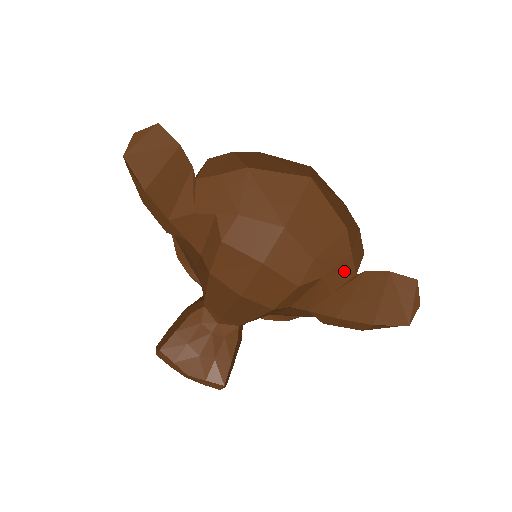
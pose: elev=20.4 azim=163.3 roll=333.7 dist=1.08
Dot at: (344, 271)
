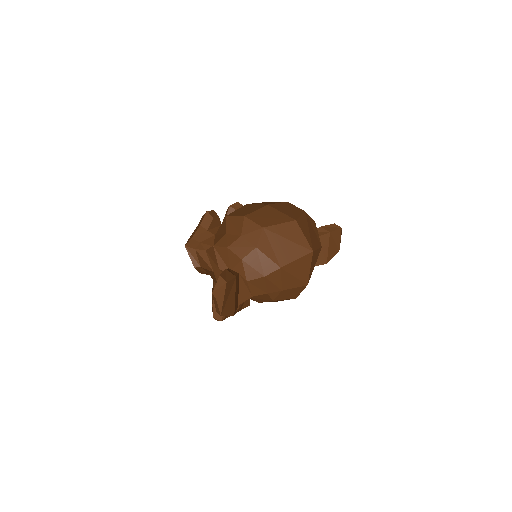
Dot at: occluded
